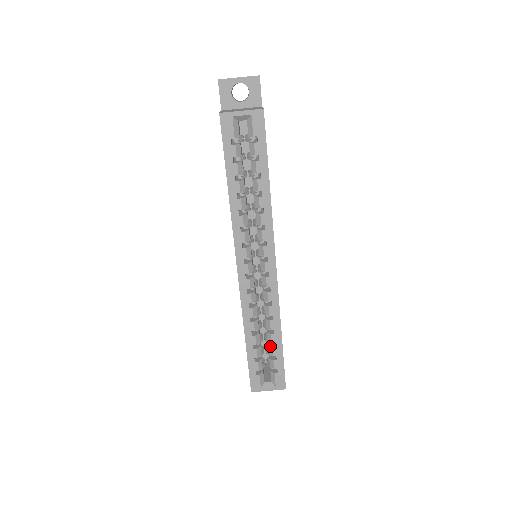
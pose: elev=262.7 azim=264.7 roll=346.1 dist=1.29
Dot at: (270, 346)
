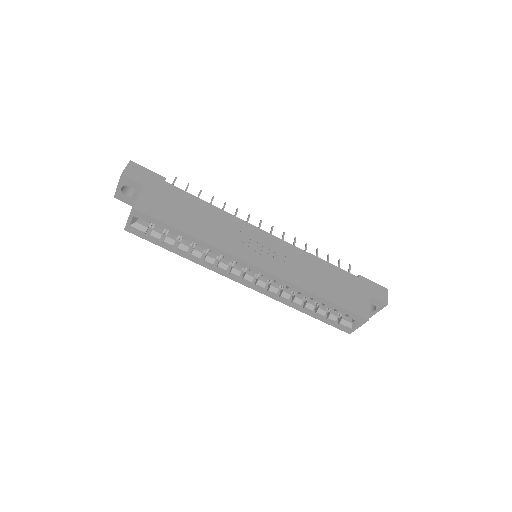
Dot at: (323, 305)
